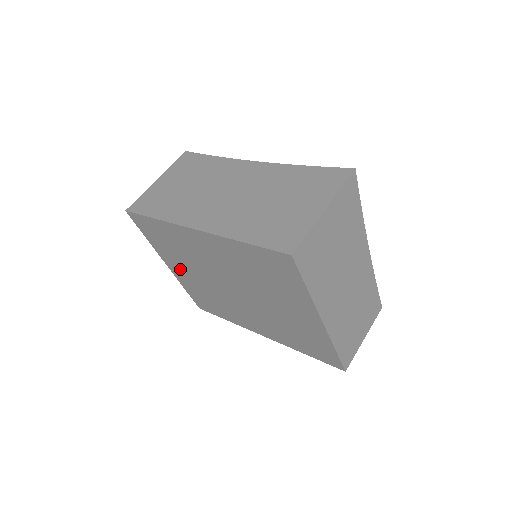
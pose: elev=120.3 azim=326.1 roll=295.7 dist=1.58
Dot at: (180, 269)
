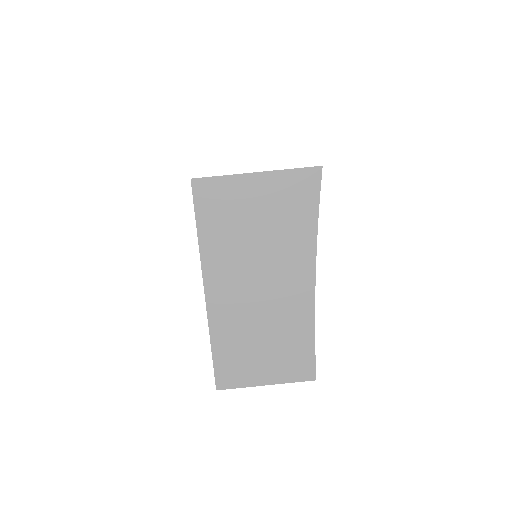
Dot at: occluded
